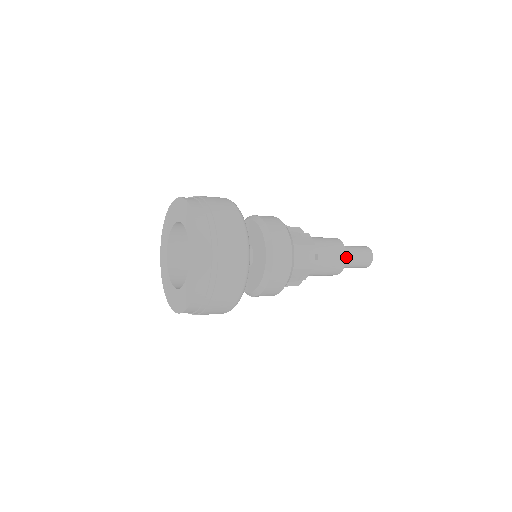
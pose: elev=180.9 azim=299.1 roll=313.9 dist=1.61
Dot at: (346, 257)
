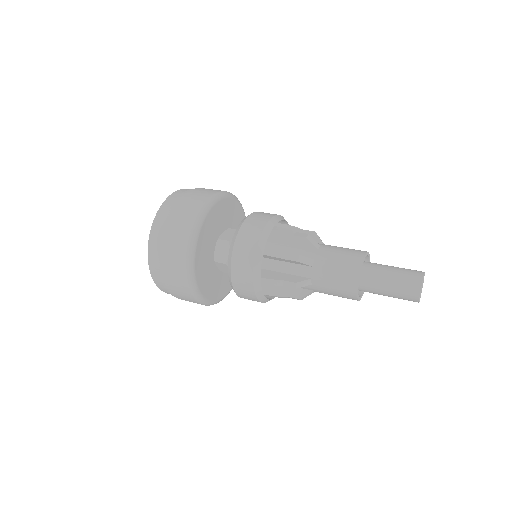
Dot at: (358, 300)
